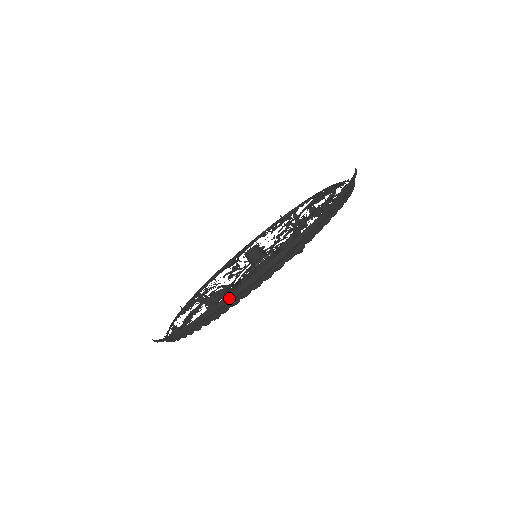
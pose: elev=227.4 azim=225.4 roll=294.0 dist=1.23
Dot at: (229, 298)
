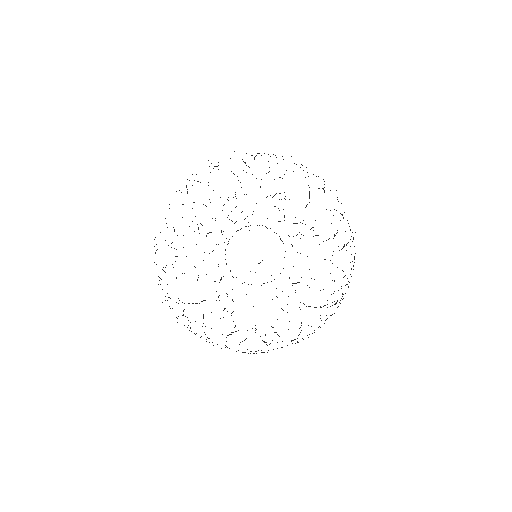
Dot at: occluded
